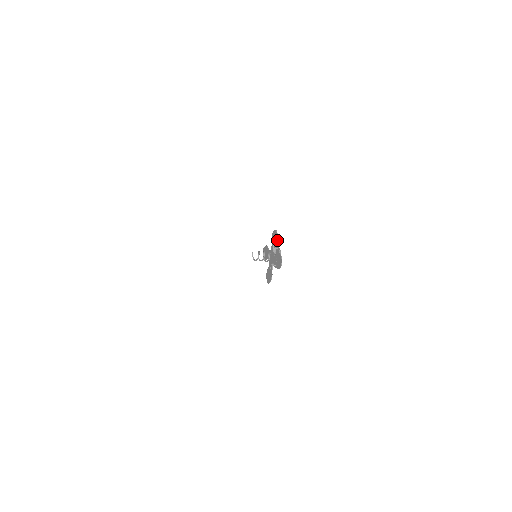
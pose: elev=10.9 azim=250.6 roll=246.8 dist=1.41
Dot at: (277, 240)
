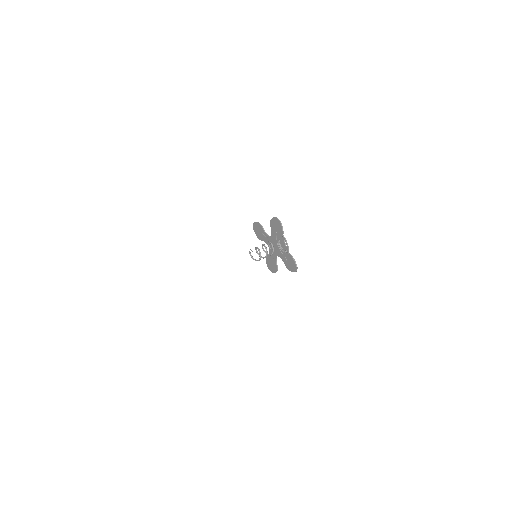
Dot at: occluded
